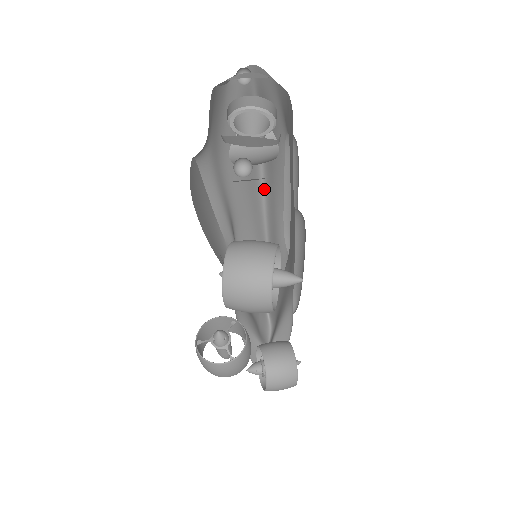
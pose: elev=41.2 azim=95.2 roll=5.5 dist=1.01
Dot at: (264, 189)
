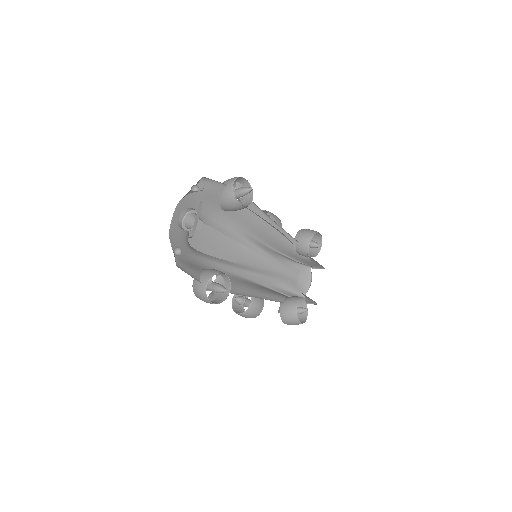
Dot at: (264, 212)
